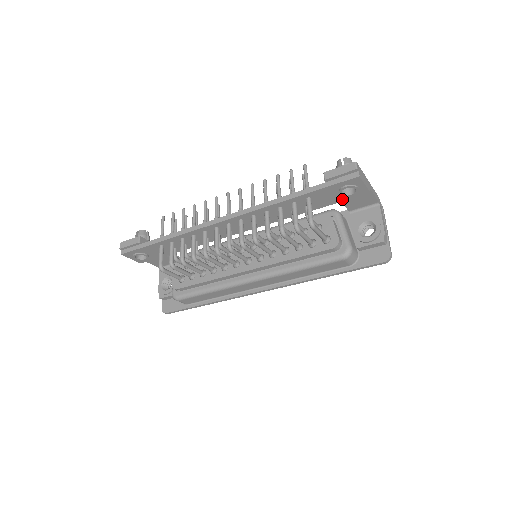
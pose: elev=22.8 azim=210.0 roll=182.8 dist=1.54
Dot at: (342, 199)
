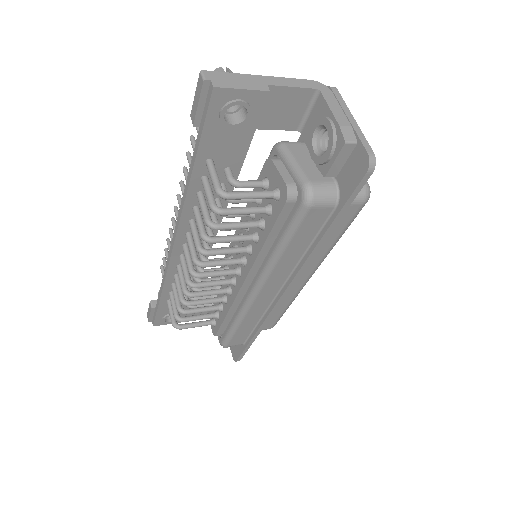
Dot at: (250, 128)
